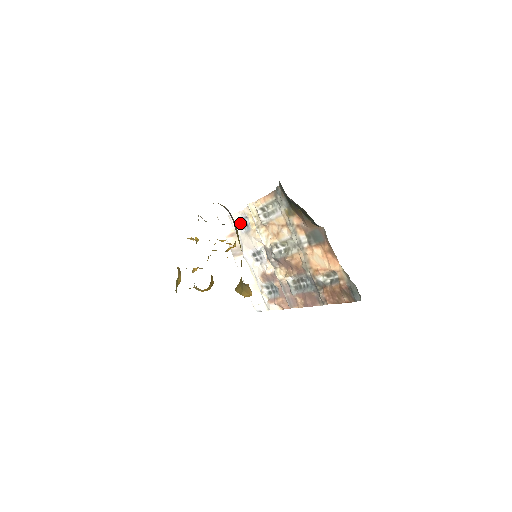
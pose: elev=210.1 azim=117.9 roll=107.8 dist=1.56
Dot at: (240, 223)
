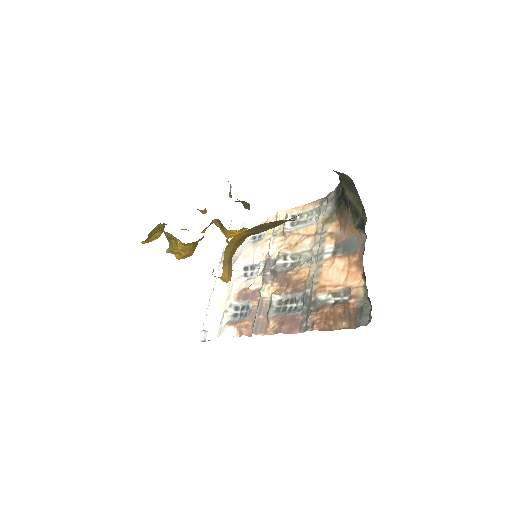
Dot at: occluded
